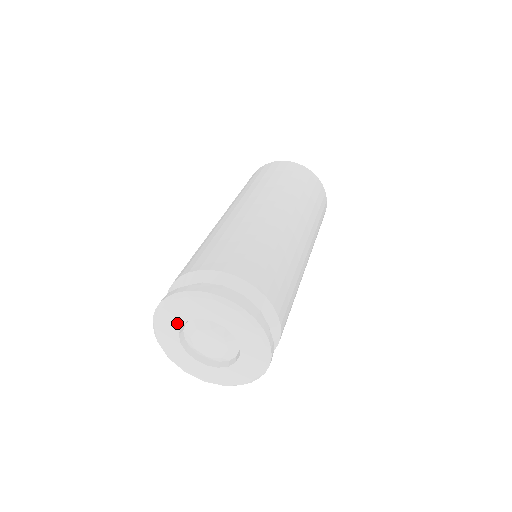
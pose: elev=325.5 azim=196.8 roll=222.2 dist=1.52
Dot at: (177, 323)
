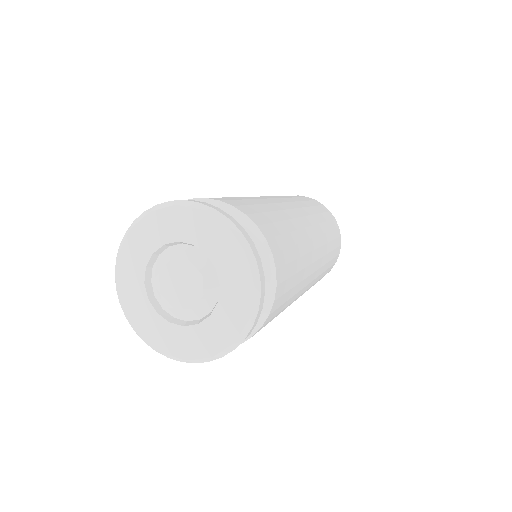
Dot at: (177, 234)
